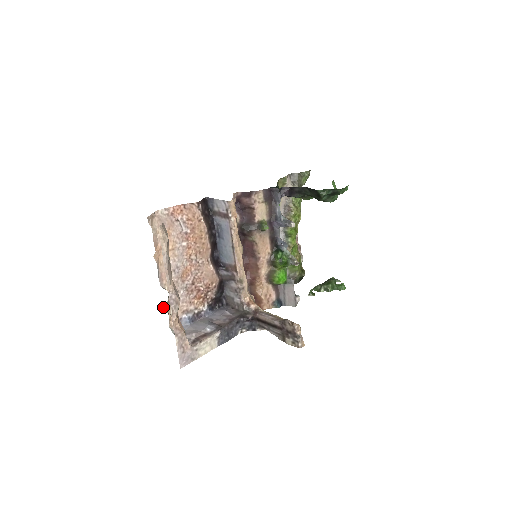
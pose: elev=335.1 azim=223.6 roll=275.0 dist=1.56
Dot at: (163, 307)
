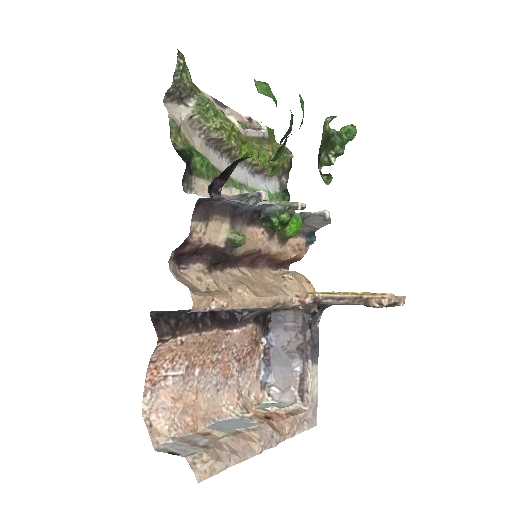
Dot at: occluded
